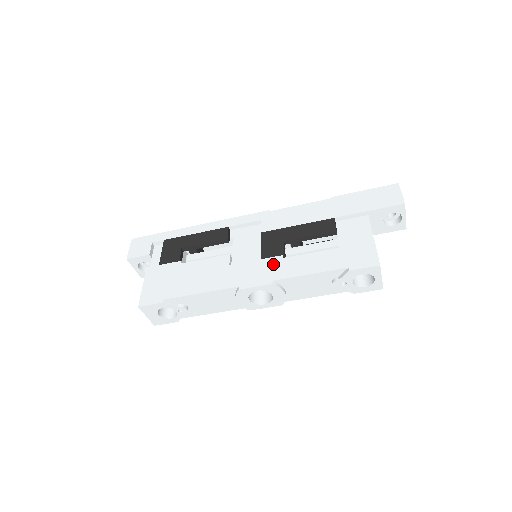
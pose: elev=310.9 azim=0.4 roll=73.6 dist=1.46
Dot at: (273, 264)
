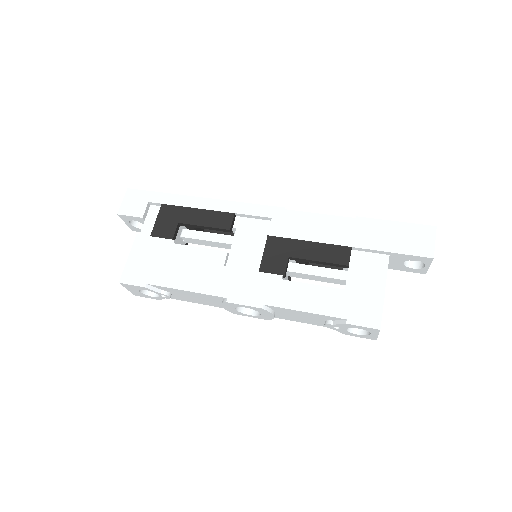
Dot at: (270, 283)
